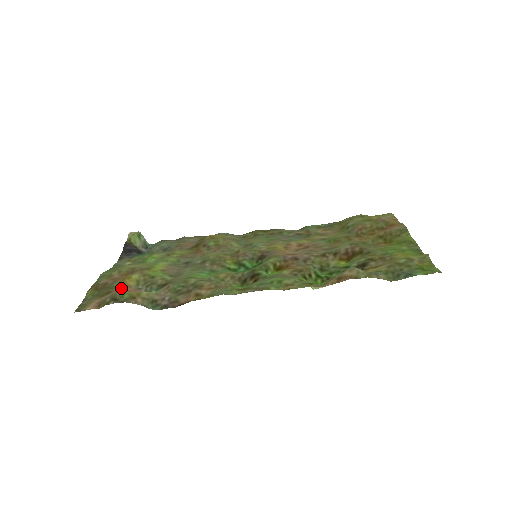
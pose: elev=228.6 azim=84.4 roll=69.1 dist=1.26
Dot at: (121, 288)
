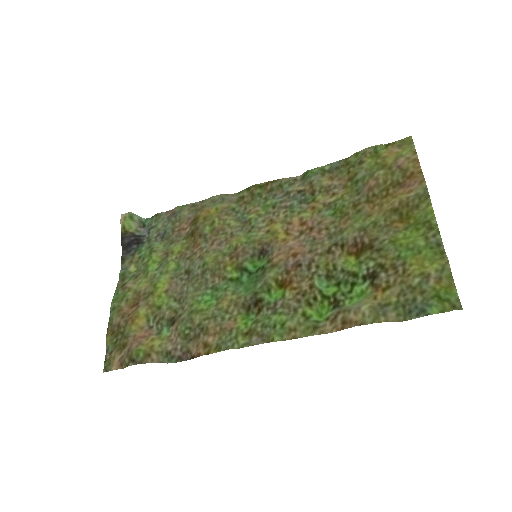
Dot at: (134, 336)
